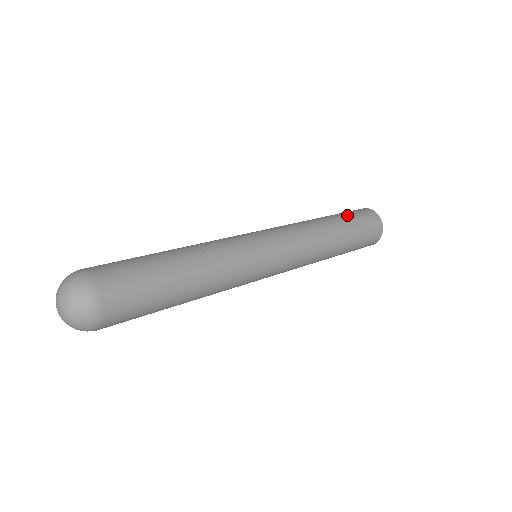
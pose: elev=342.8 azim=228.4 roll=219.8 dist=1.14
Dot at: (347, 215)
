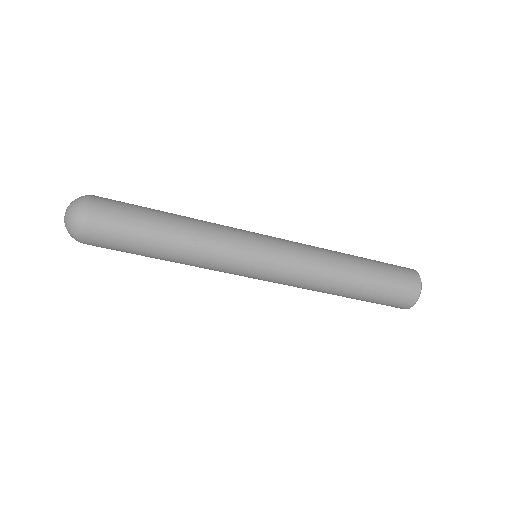
Dot at: occluded
